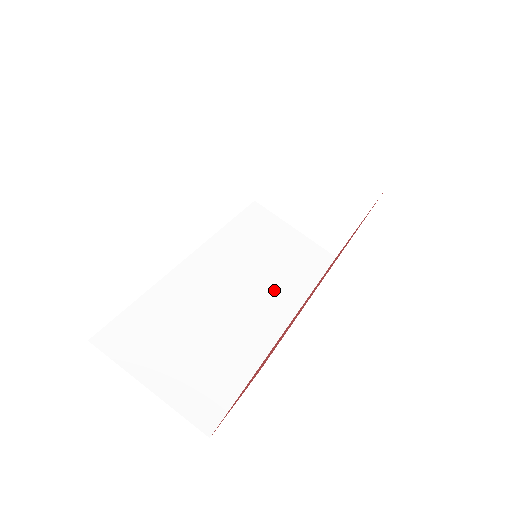
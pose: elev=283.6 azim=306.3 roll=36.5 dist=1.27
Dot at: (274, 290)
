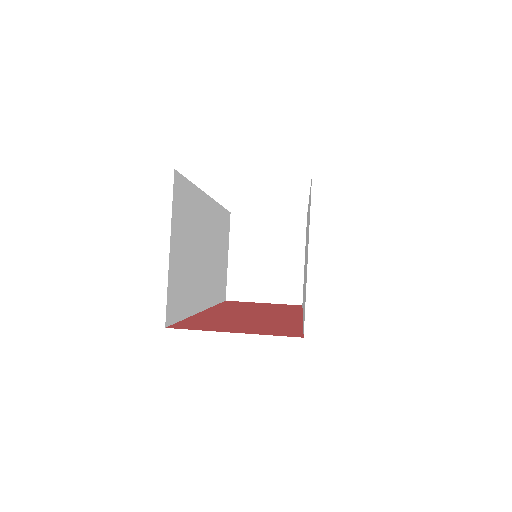
Dot at: (212, 279)
